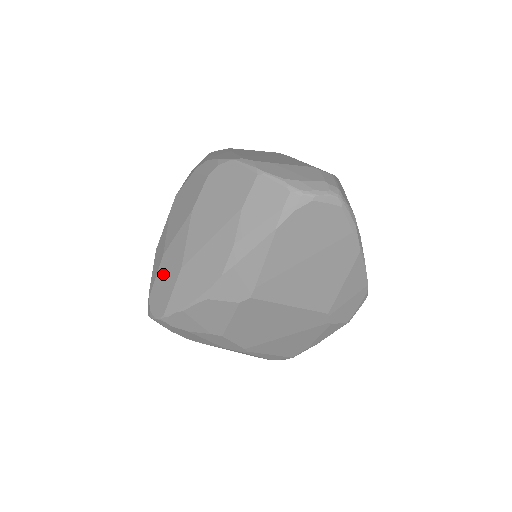
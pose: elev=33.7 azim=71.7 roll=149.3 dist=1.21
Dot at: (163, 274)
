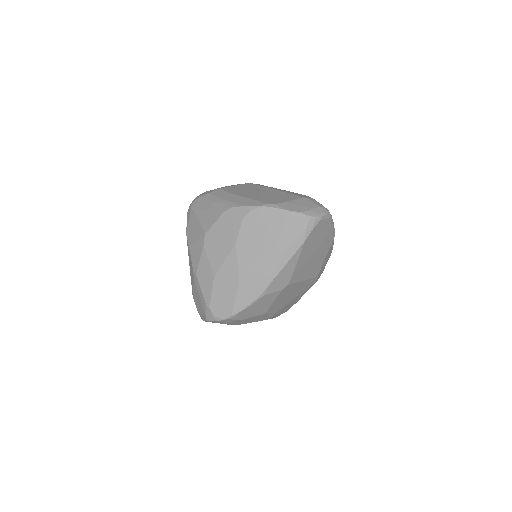
Dot at: (220, 289)
